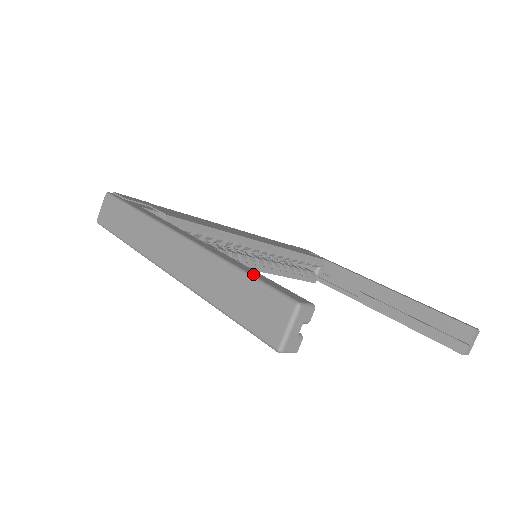
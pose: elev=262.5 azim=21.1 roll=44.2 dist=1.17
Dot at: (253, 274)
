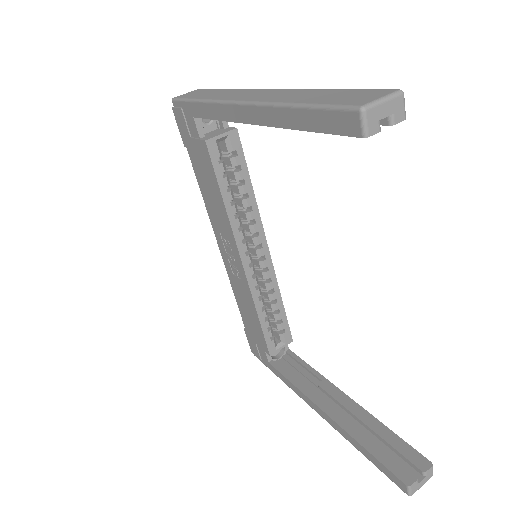
Dot at: occluded
